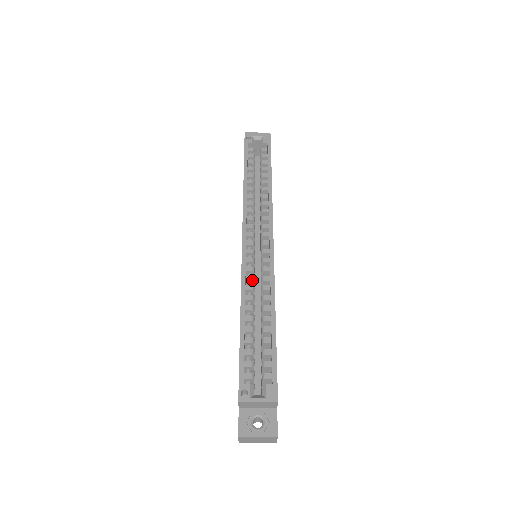
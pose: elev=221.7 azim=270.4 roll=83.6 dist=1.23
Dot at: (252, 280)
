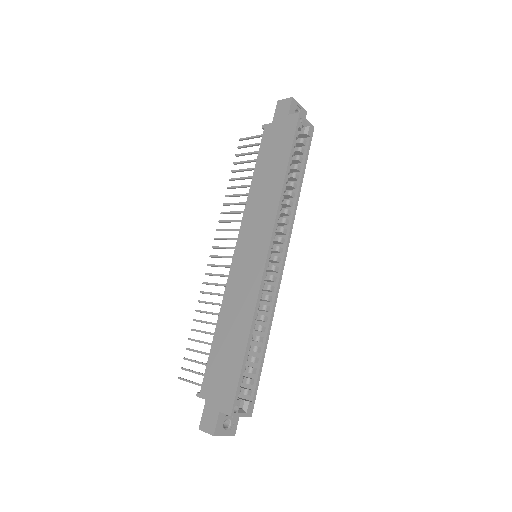
Dot at: occluded
